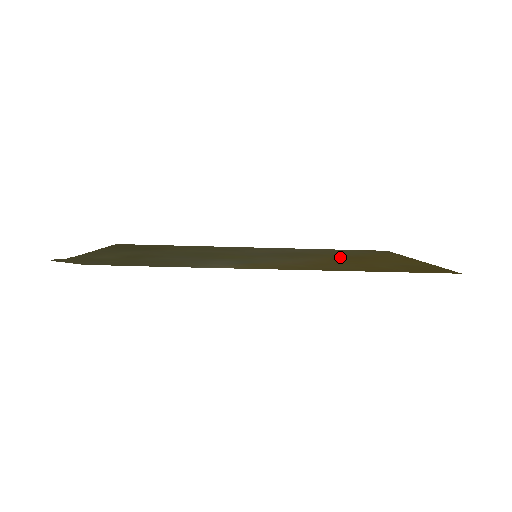
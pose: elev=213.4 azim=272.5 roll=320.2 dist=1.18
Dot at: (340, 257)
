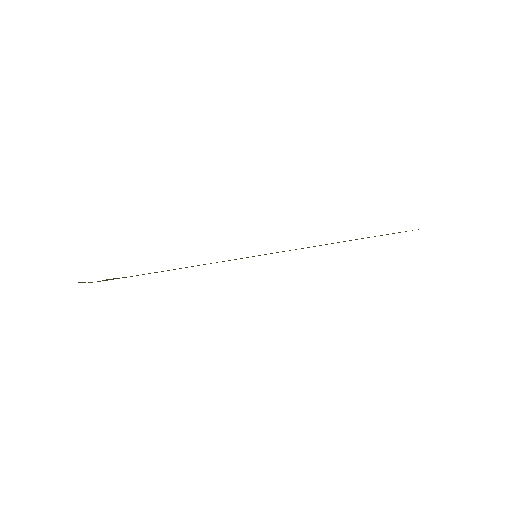
Dot at: occluded
